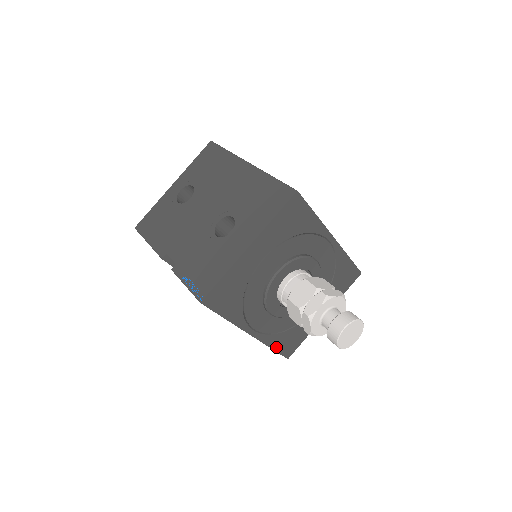
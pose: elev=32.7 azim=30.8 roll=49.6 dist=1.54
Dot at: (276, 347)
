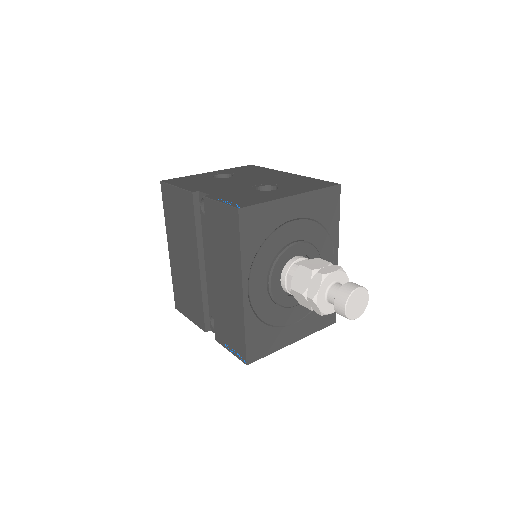
Dot at: (248, 336)
